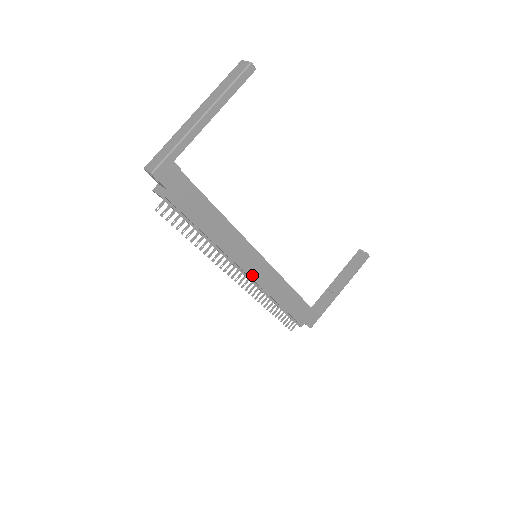
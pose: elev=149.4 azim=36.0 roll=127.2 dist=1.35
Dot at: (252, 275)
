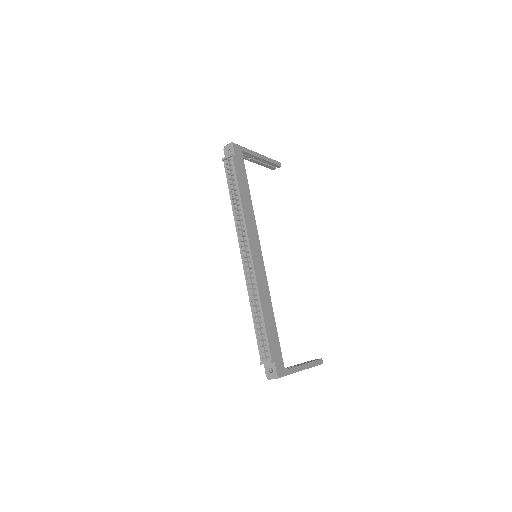
Dot at: (253, 259)
